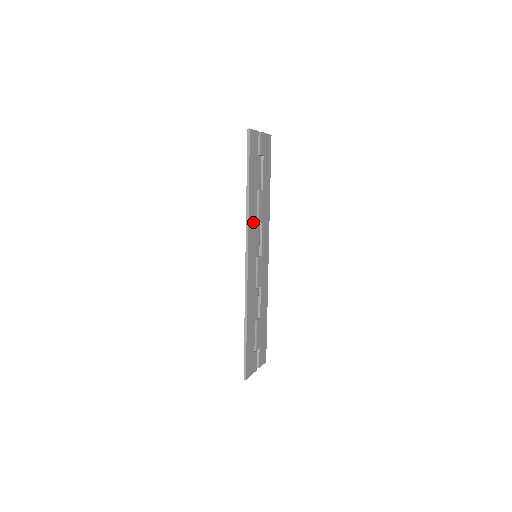
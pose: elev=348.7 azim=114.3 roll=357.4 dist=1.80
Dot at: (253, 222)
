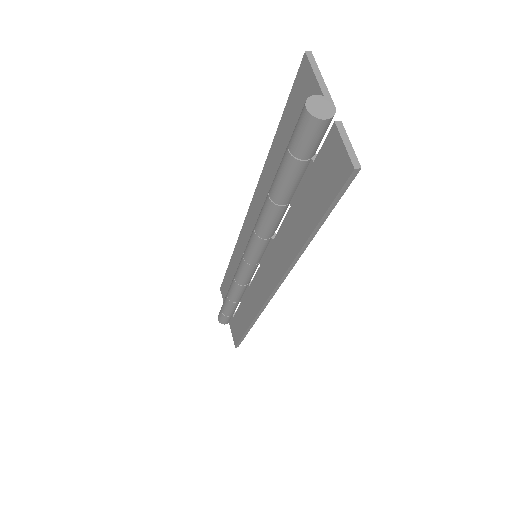
Dot at: occluded
